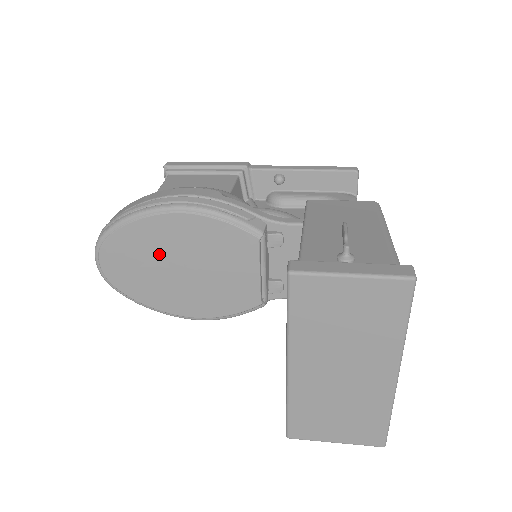
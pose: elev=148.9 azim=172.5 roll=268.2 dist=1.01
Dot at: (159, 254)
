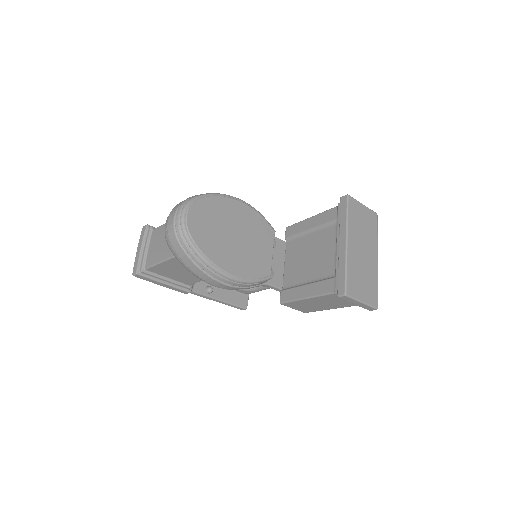
Dot at: (225, 222)
